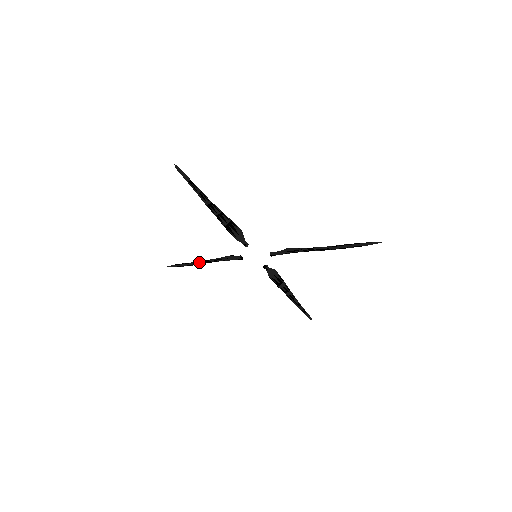
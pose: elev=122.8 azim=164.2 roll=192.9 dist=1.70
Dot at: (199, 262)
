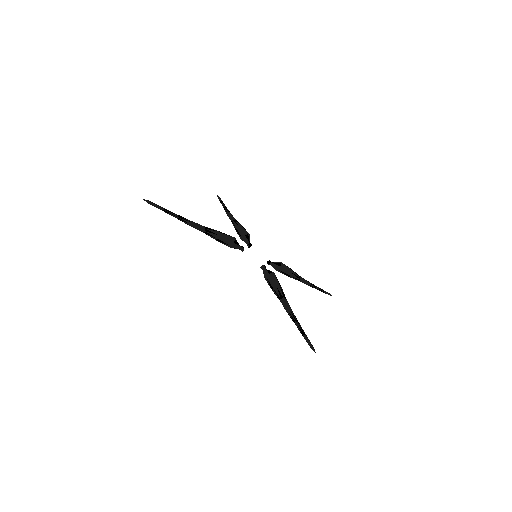
Dot at: occluded
